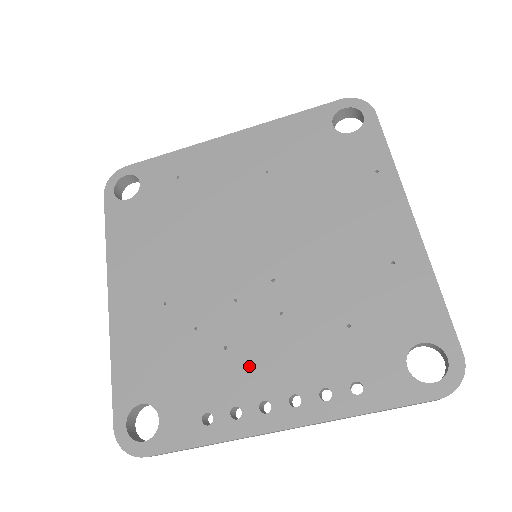
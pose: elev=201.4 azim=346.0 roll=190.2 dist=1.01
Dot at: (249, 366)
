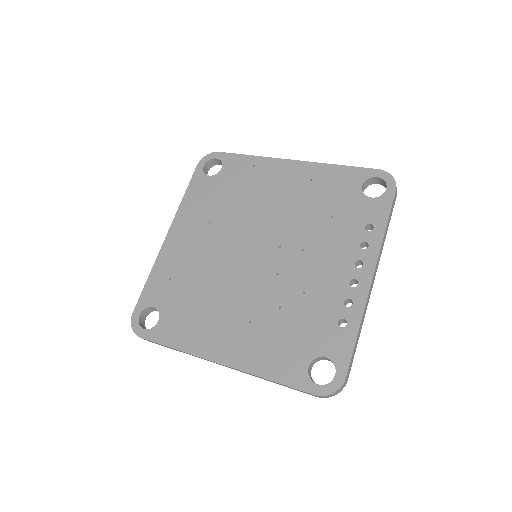
Dot at: (324, 283)
